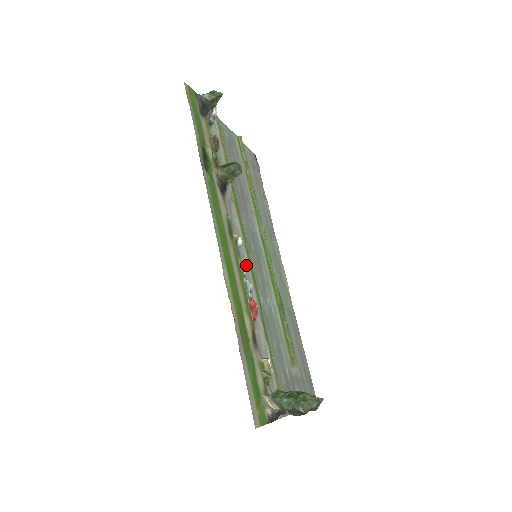
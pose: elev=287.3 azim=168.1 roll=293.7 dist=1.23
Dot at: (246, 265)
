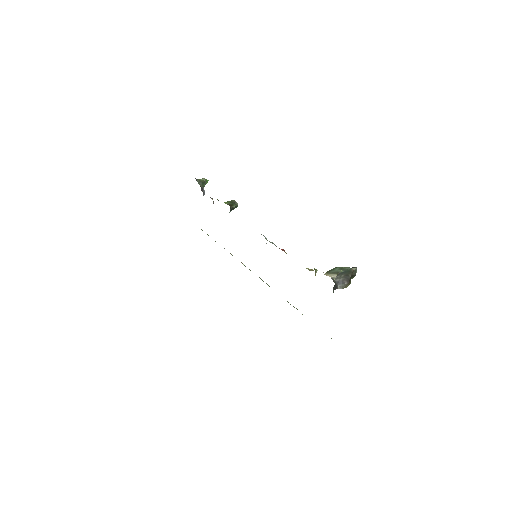
Dot at: (265, 237)
